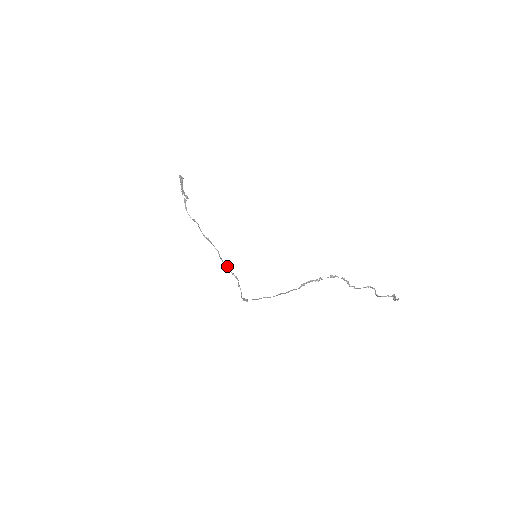
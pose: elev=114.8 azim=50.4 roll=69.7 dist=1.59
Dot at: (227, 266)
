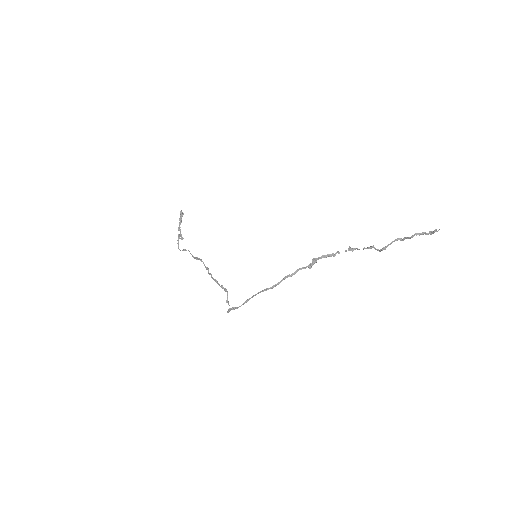
Dot at: (216, 281)
